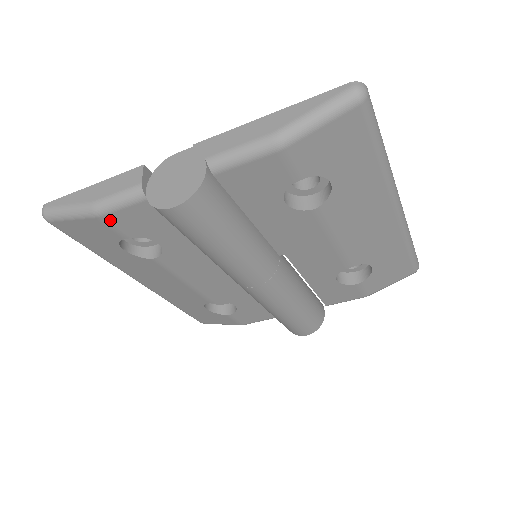
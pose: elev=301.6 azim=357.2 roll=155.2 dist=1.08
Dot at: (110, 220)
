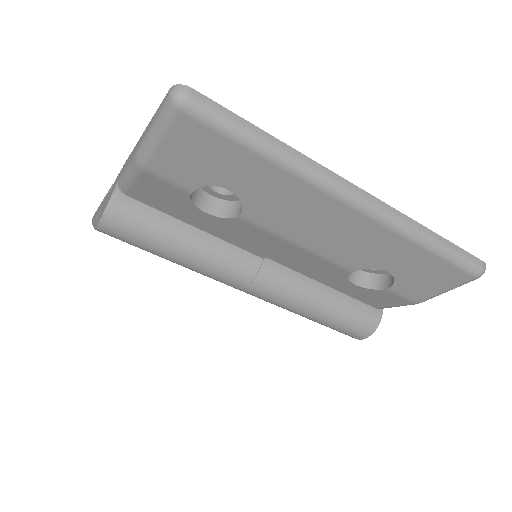
Dot at: occluded
